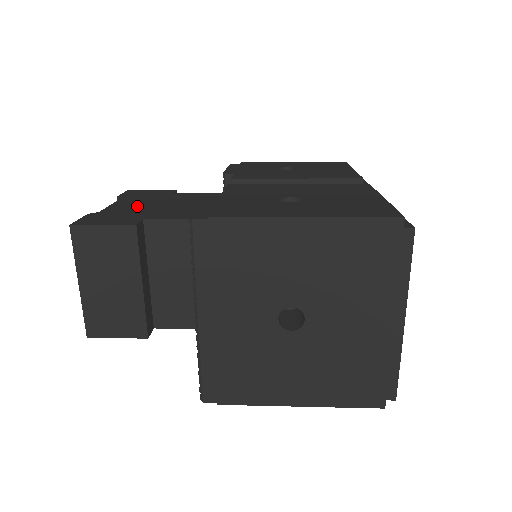
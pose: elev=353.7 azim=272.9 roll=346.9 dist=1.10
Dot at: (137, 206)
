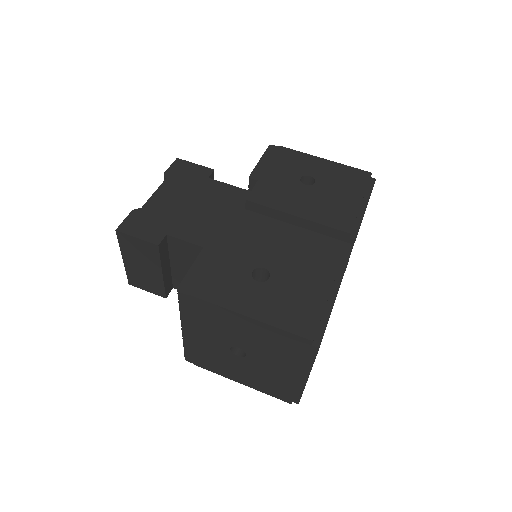
Dot at: (171, 203)
